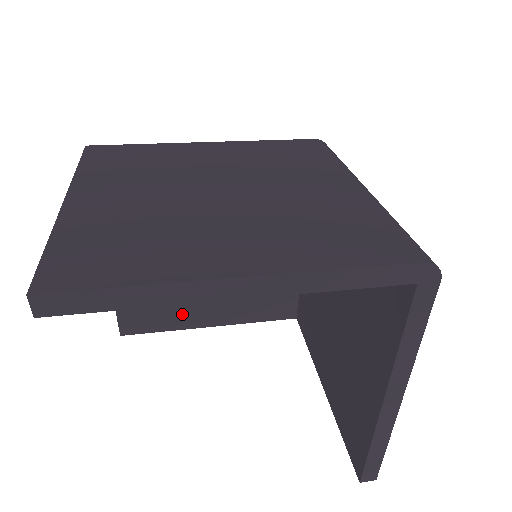
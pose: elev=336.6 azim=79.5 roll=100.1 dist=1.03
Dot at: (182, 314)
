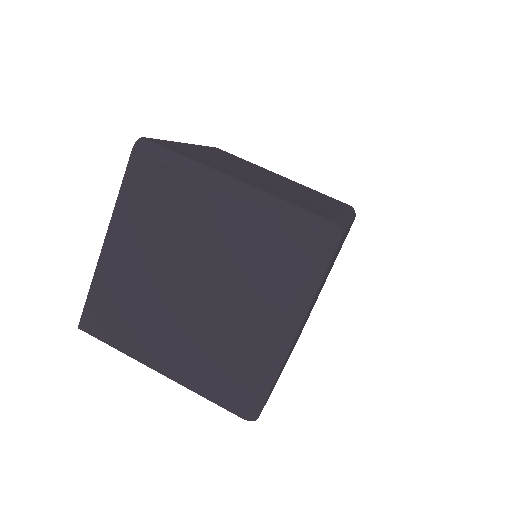
Dot at: occluded
